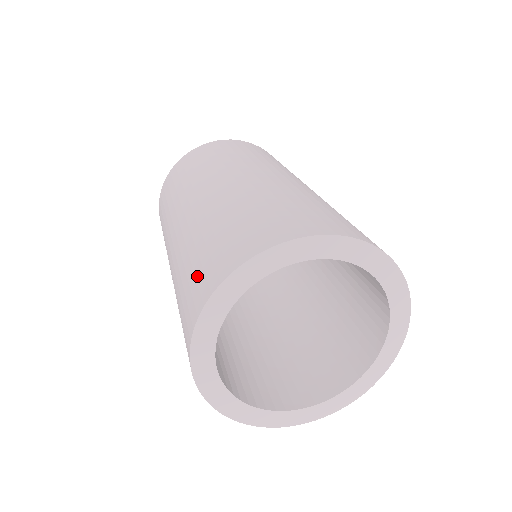
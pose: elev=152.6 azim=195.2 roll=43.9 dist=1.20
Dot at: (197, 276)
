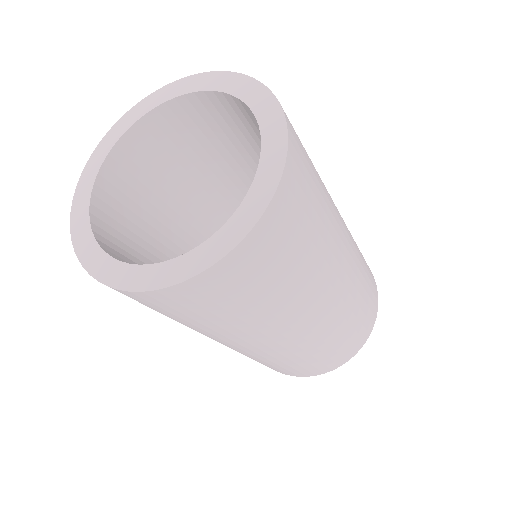
Dot at: occluded
